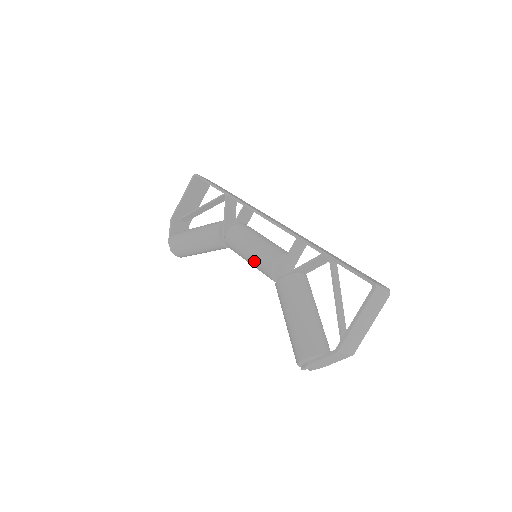
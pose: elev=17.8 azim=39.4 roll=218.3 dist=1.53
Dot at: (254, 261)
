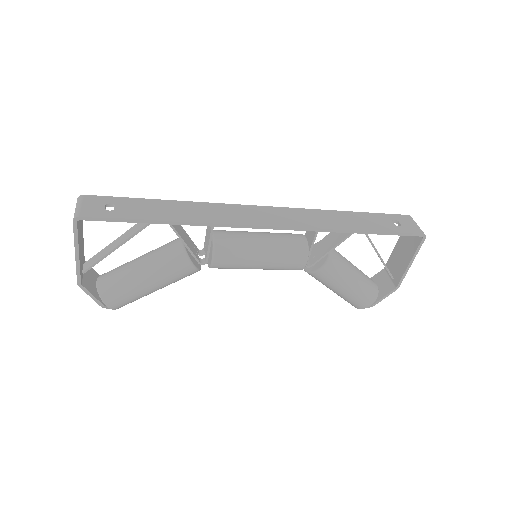
Dot at: (273, 269)
